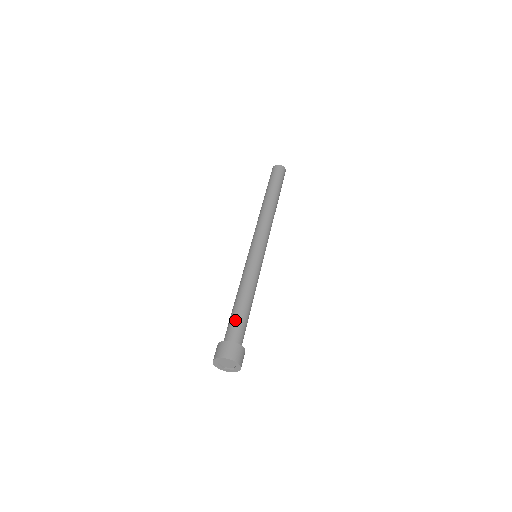
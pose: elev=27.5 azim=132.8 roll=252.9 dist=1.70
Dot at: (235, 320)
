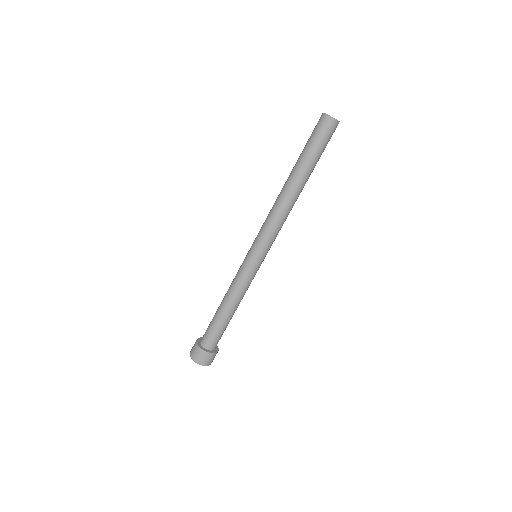
Dot at: (211, 327)
